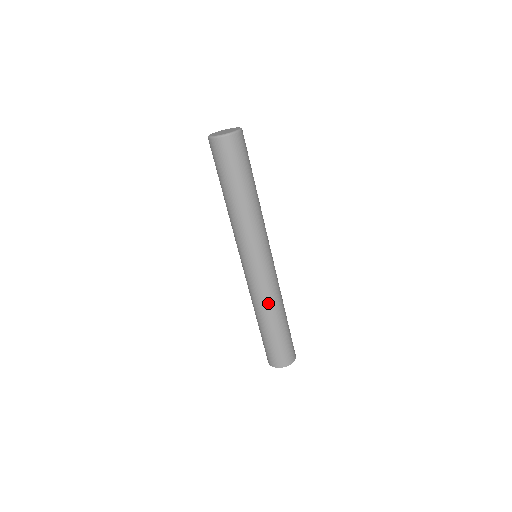
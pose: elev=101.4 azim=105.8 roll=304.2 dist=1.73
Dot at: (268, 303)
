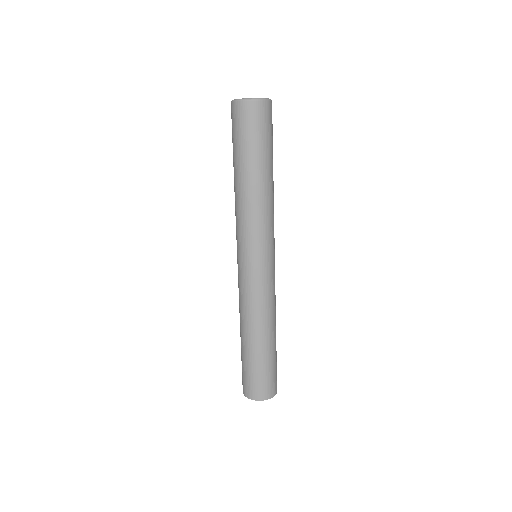
Dot at: (257, 315)
